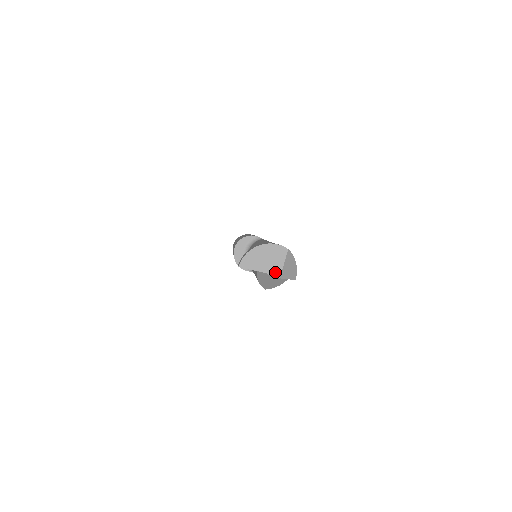
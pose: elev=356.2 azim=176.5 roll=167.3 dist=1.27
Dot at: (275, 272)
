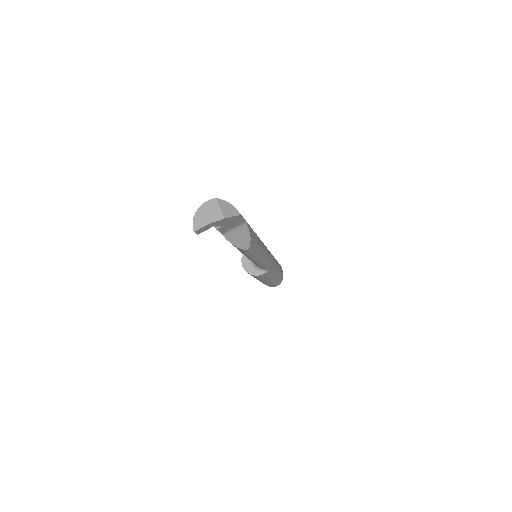
Dot at: (218, 217)
